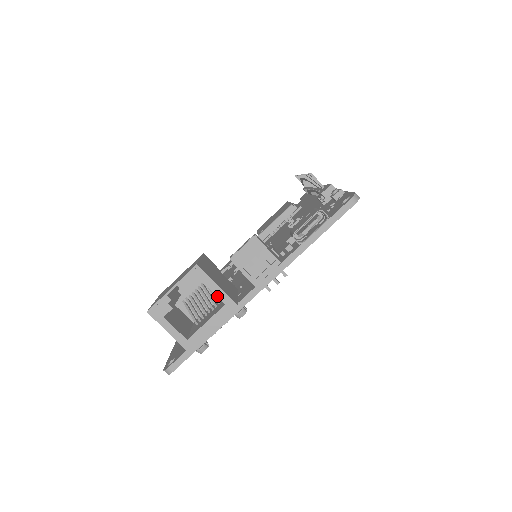
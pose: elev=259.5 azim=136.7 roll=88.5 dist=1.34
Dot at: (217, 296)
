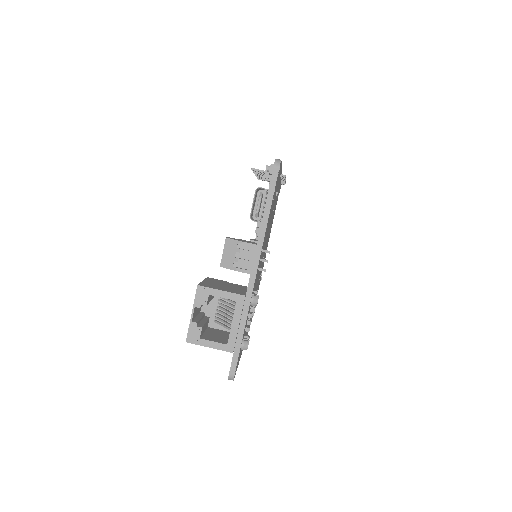
Dot at: occluded
